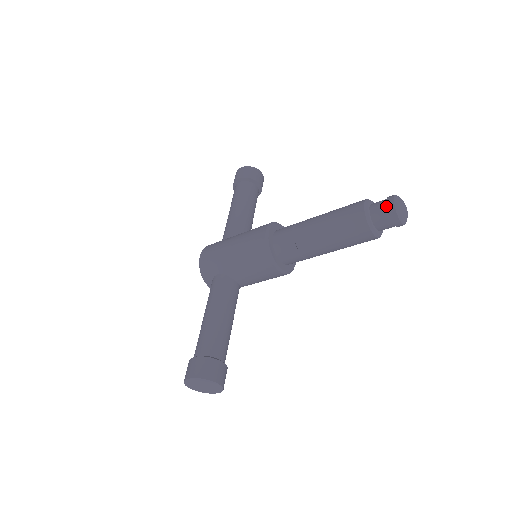
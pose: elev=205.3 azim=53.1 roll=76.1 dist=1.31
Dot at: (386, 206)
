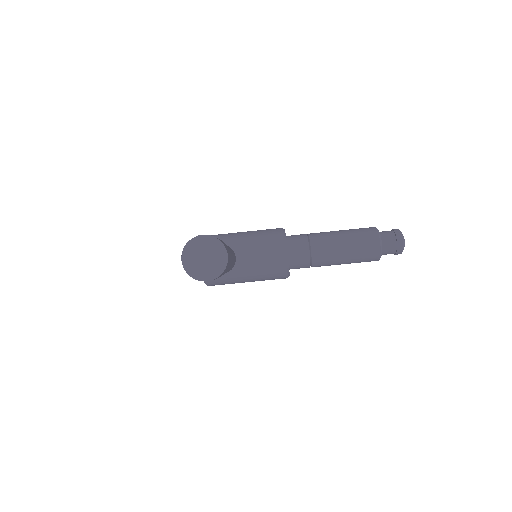
Dot at: (392, 230)
